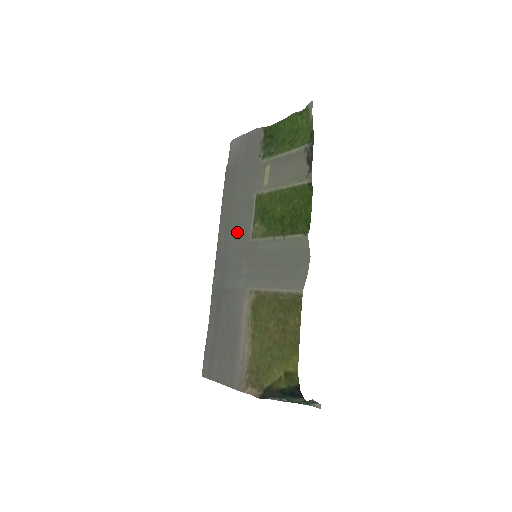
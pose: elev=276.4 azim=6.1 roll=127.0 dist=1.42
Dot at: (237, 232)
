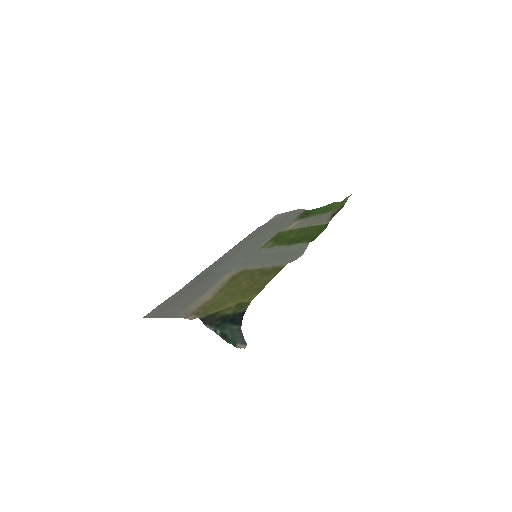
Dot at: (248, 248)
